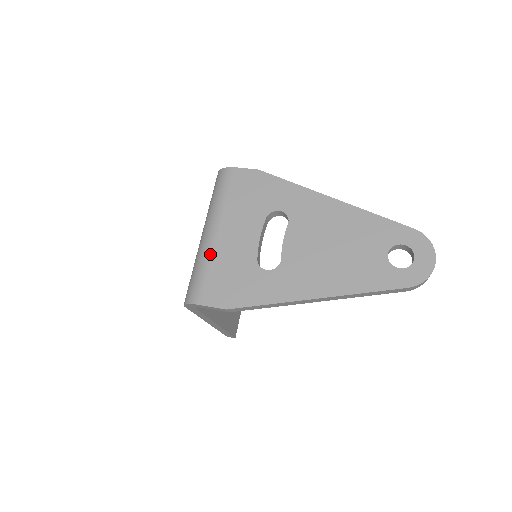
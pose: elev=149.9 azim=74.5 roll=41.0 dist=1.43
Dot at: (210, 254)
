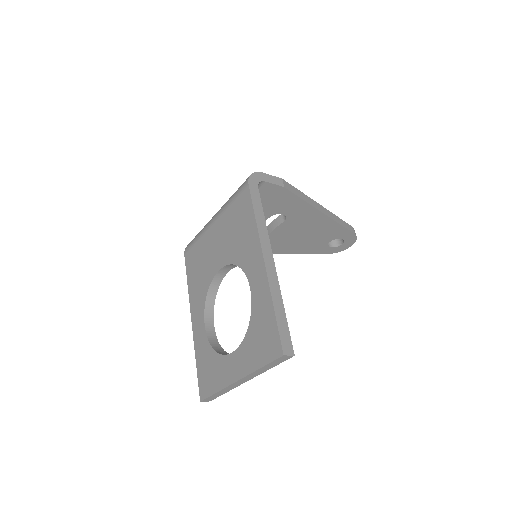
Dot at: occluded
